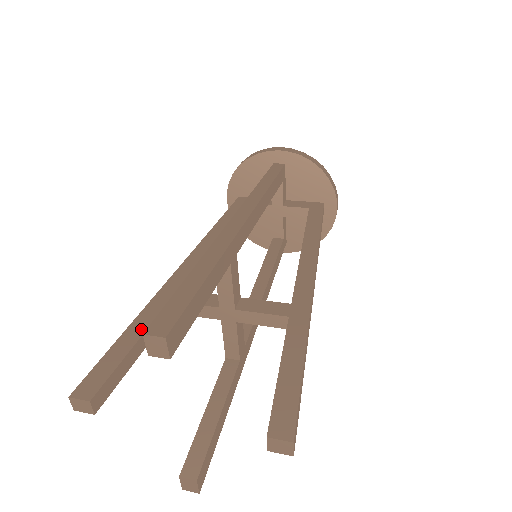
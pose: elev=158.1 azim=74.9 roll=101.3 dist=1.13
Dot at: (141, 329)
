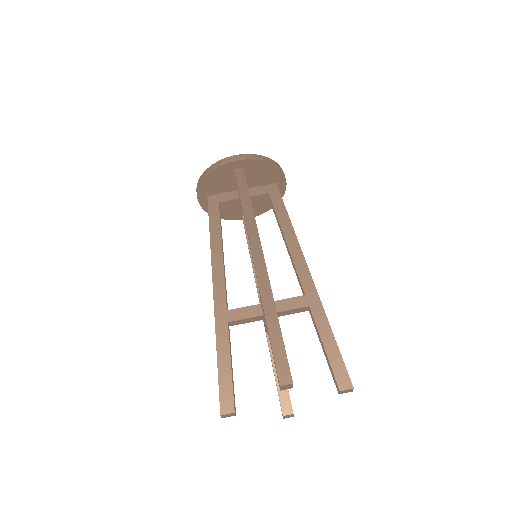
Dot at: (226, 352)
